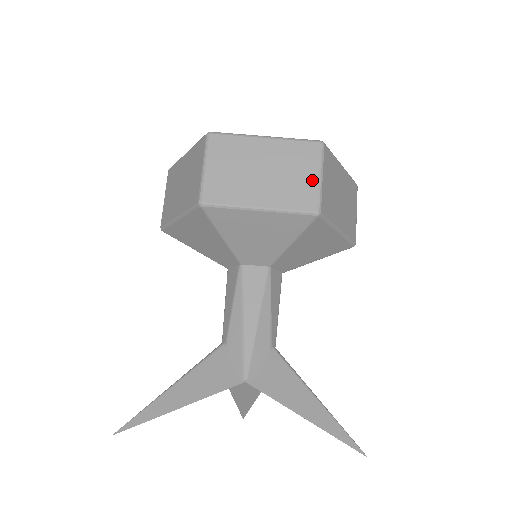
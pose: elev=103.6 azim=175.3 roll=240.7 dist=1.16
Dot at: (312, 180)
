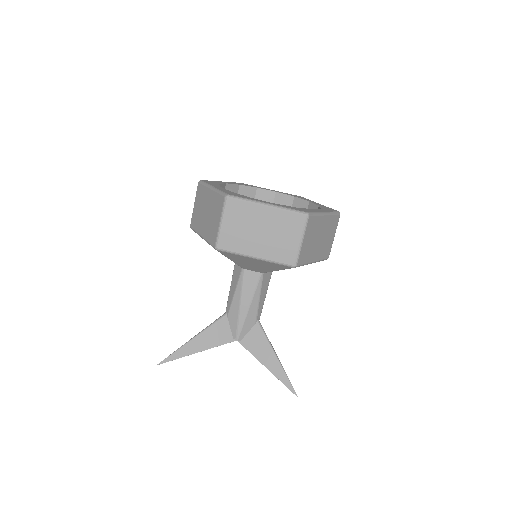
Dot at: (295, 243)
